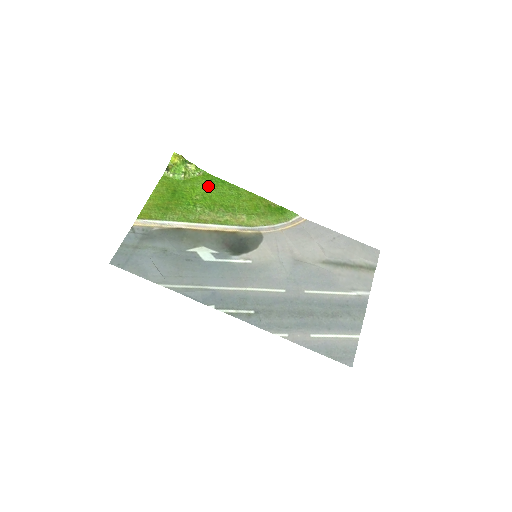
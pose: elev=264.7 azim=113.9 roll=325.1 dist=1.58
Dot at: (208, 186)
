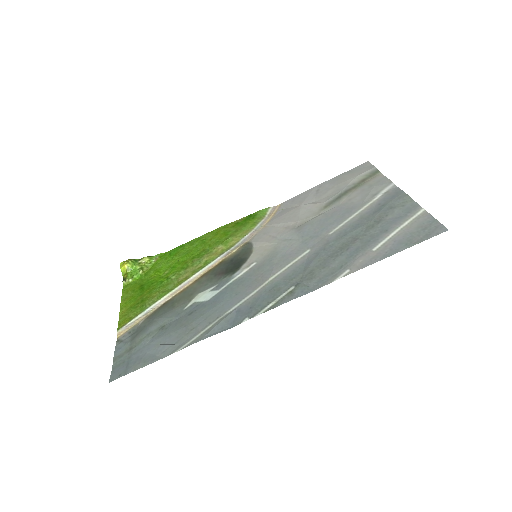
Dot at: (170, 259)
